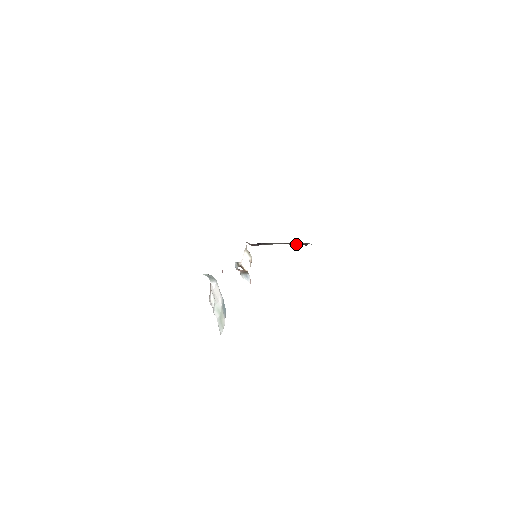
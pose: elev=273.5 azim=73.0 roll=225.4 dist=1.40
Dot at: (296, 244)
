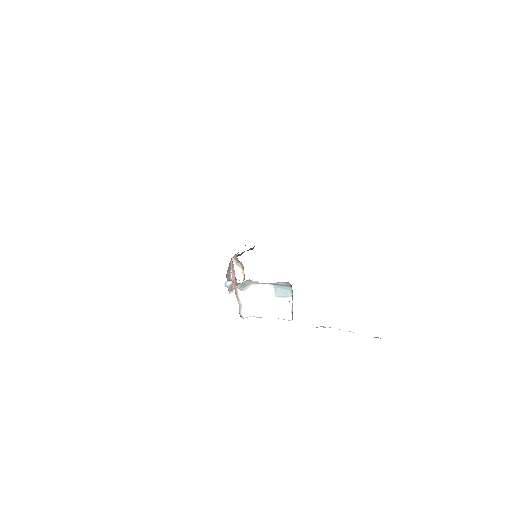
Dot at: occluded
